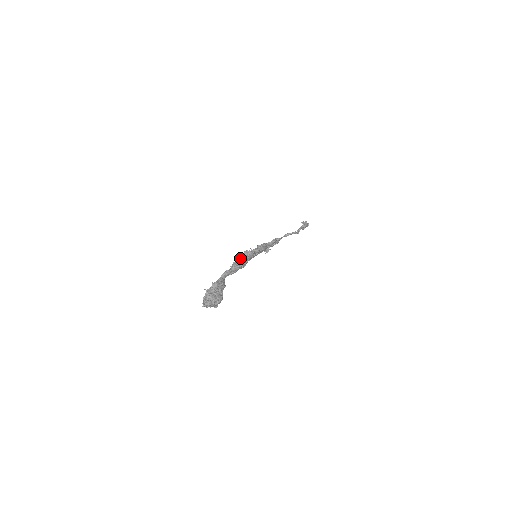
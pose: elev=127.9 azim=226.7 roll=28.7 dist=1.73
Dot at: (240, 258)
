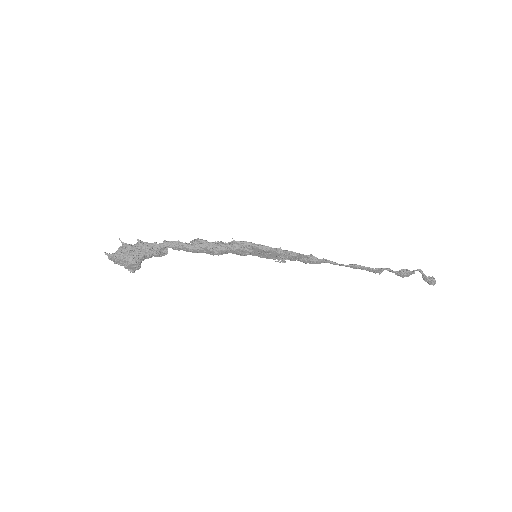
Dot at: (217, 241)
